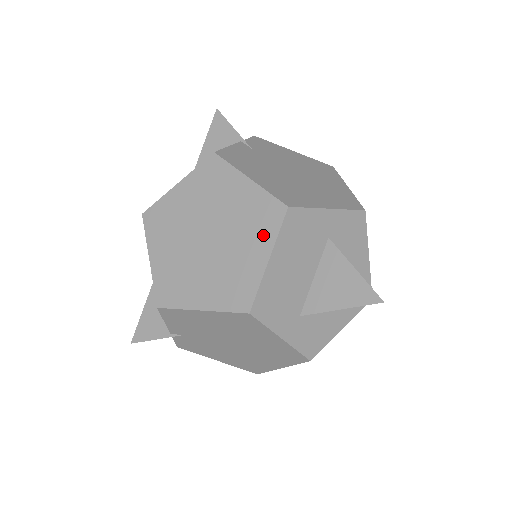
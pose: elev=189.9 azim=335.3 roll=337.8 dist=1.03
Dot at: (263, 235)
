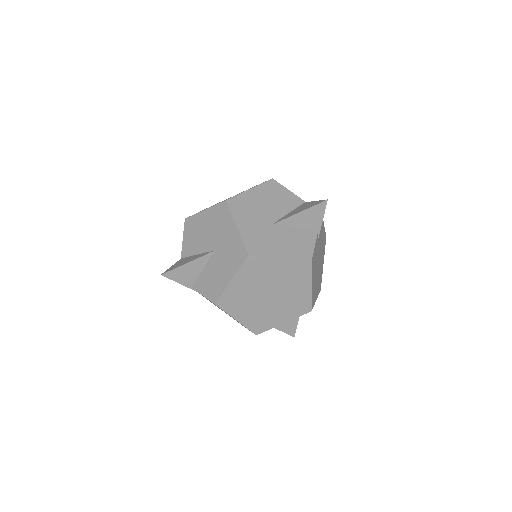
Dot at: (292, 313)
